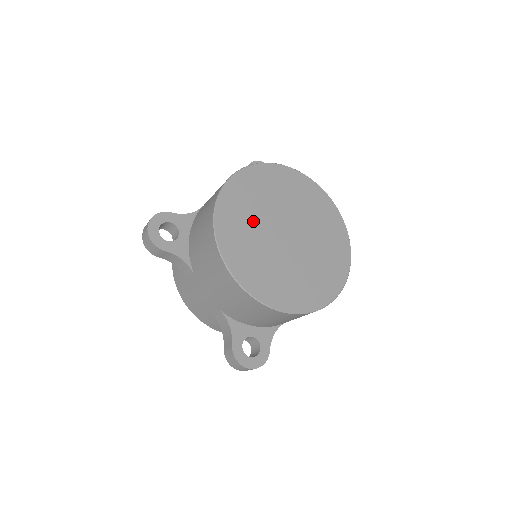
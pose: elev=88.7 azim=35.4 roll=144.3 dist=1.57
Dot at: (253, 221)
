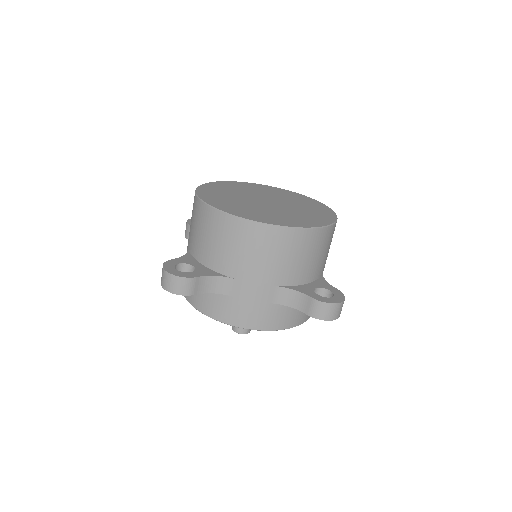
Dot at: (239, 203)
